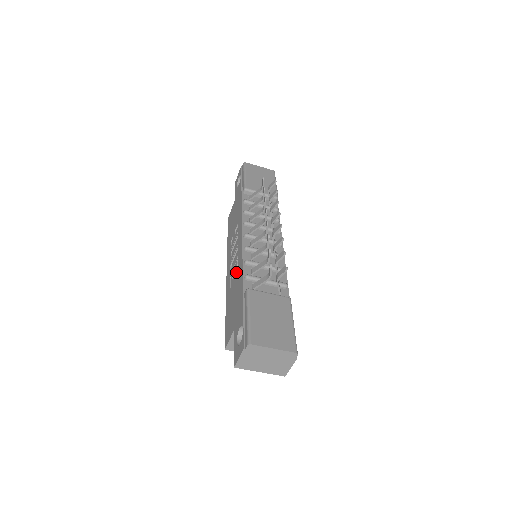
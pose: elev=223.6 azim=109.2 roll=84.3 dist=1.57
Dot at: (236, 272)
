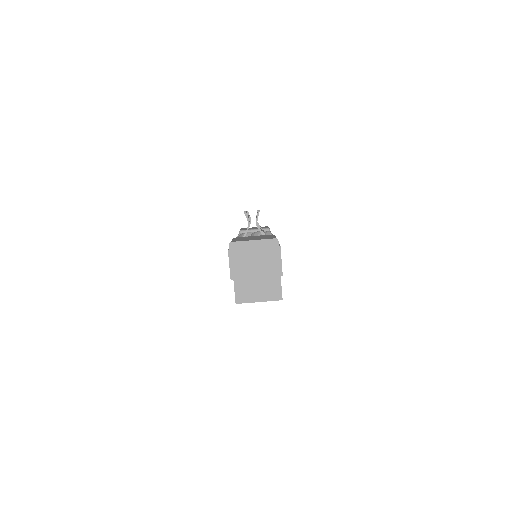
Dot at: occluded
